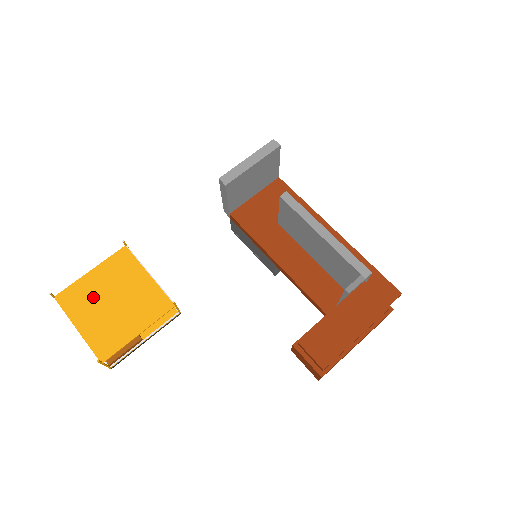
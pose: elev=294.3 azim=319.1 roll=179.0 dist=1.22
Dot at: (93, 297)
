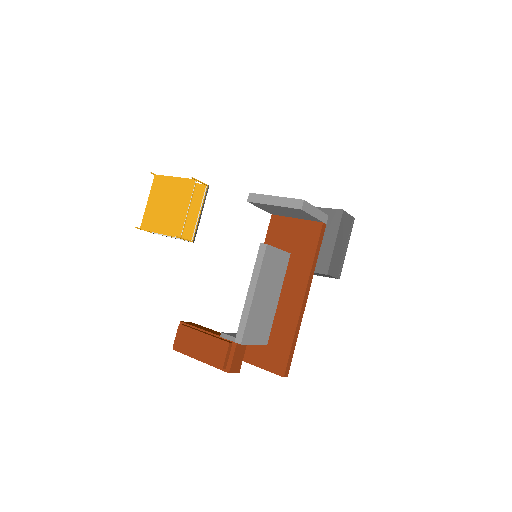
Dot at: (164, 193)
